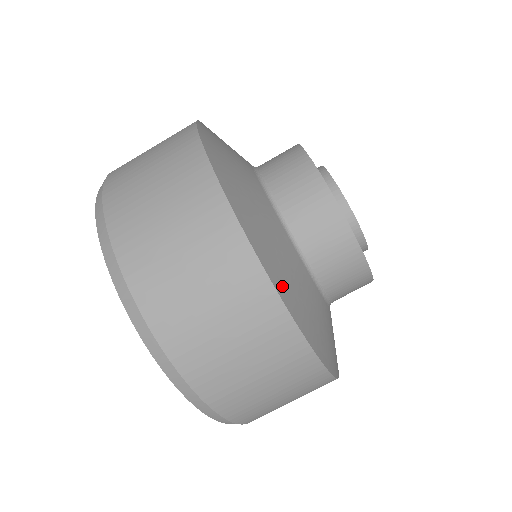
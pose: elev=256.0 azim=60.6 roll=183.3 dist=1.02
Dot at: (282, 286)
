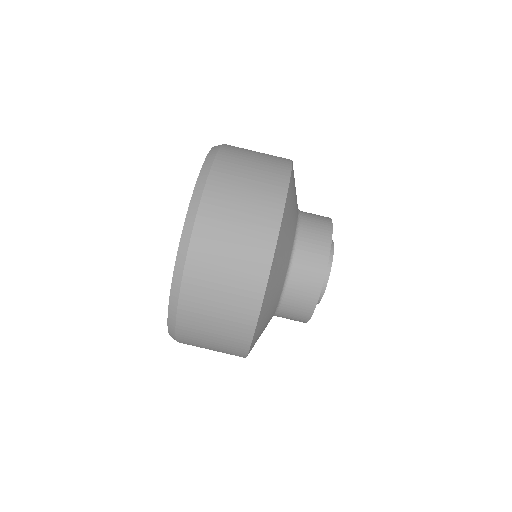
Dot at: (270, 286)
